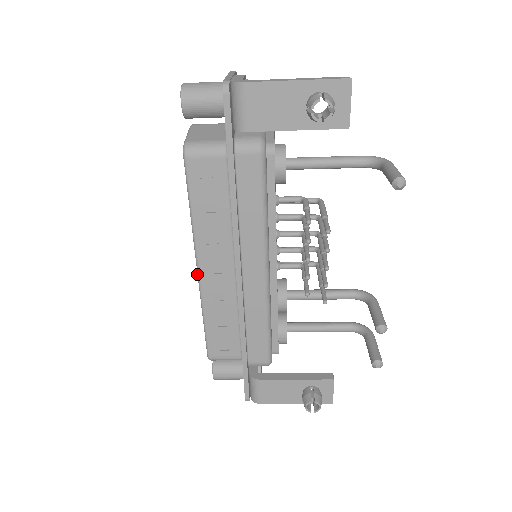
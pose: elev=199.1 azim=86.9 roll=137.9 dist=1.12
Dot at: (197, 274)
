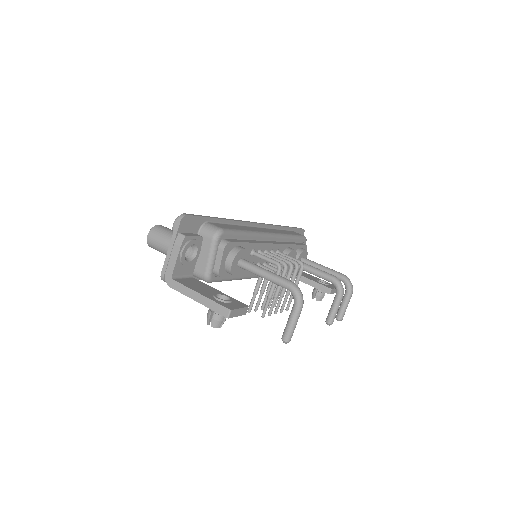
Dot at: occluded
